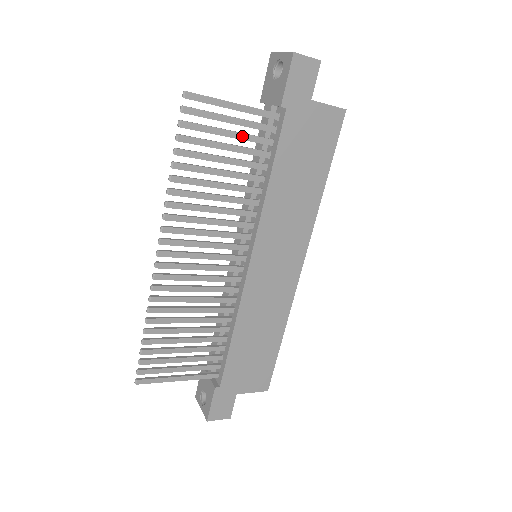
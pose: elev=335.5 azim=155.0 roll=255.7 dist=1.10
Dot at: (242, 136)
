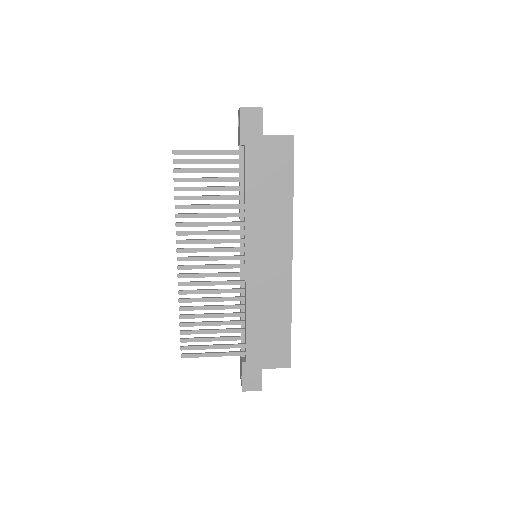
Dot at: (219, 170)
